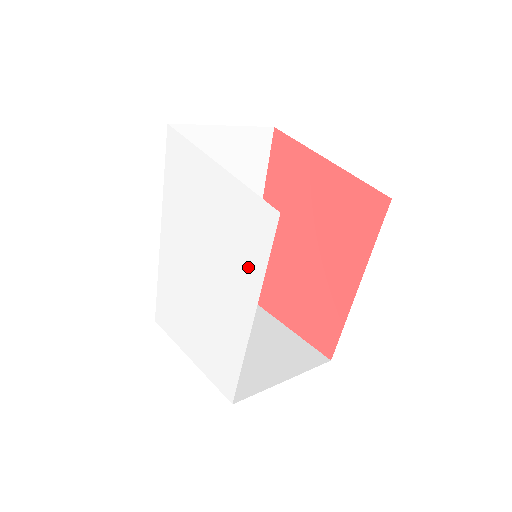
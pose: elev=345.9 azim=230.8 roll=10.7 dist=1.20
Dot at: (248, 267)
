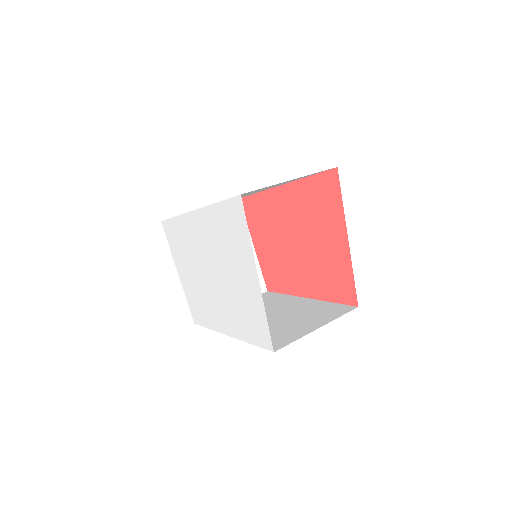
Dot at: (241, 326)
